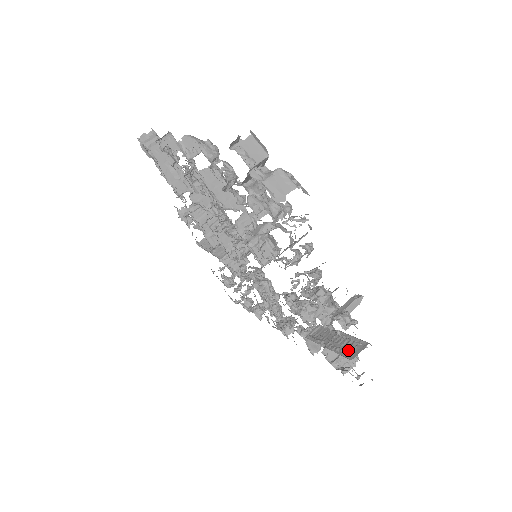
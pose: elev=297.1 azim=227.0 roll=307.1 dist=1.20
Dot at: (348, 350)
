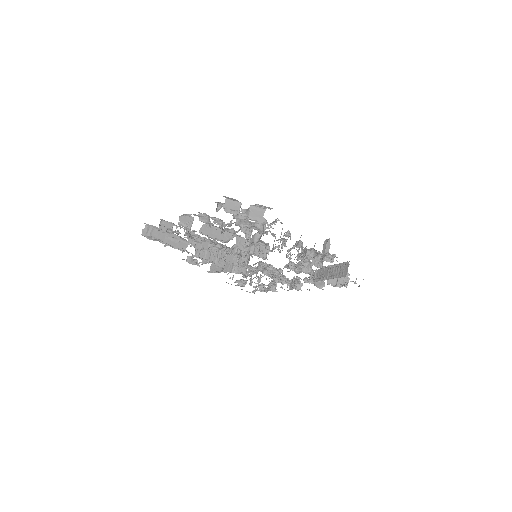
Dot at: (341, 272)
